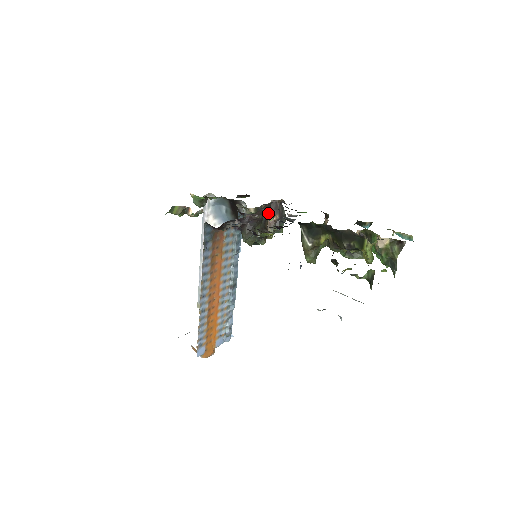
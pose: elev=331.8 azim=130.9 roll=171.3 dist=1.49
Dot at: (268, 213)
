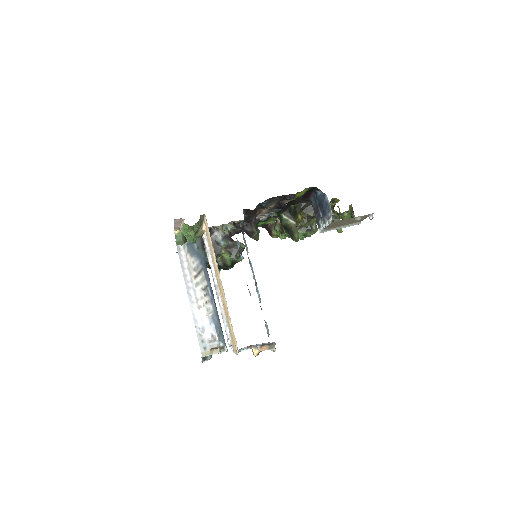
Dot at: occluded
